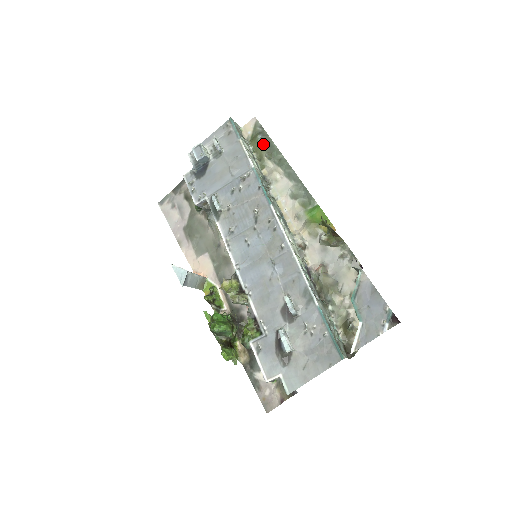
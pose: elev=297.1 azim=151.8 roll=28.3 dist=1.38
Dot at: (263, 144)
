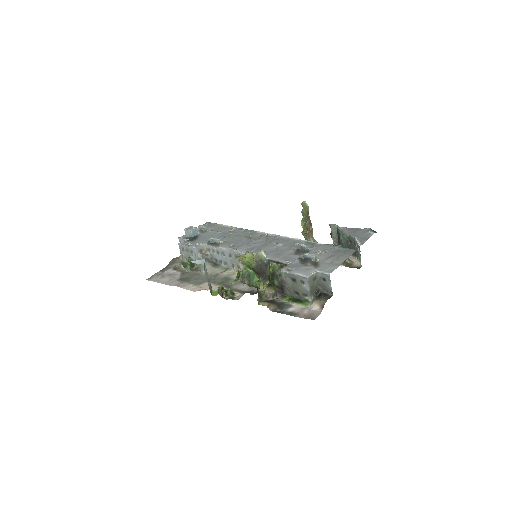
Dot at: occluded
